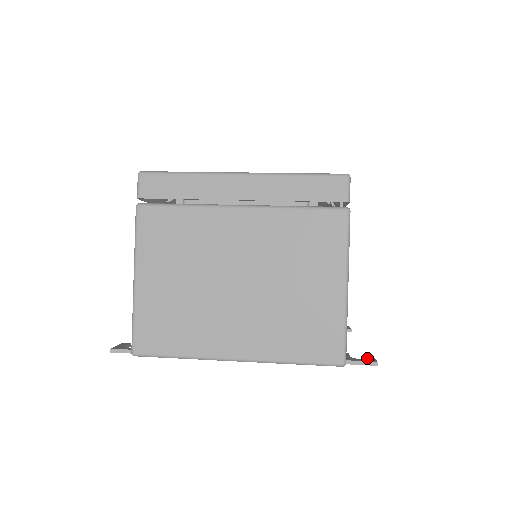
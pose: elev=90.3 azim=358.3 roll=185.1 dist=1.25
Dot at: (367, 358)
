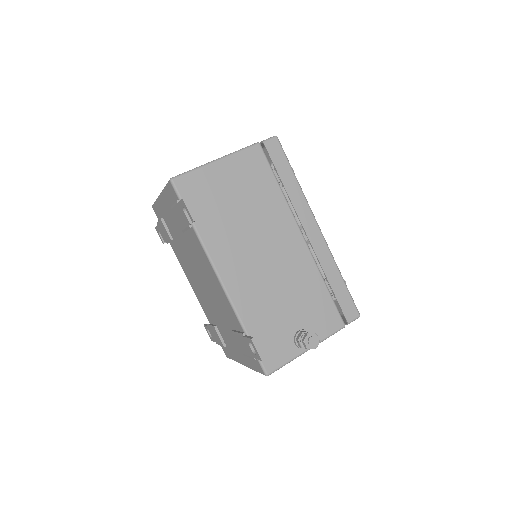
Dot at: (189, 207)
